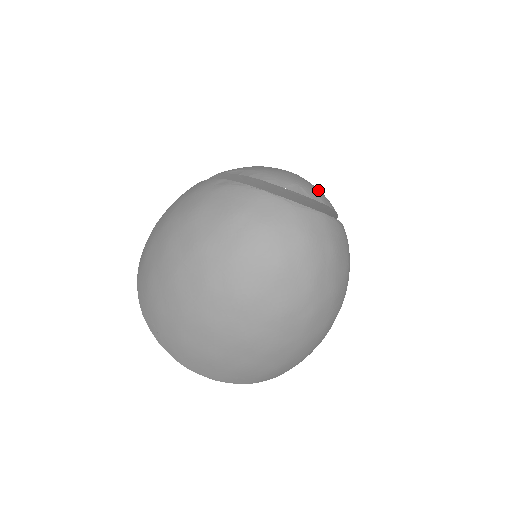
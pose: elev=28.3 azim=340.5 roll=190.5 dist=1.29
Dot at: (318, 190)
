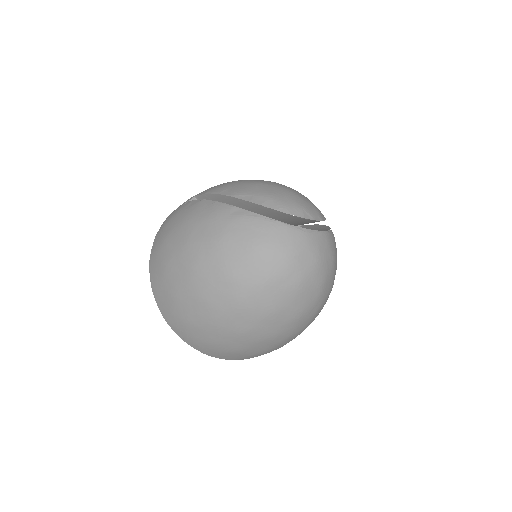
Dot at: (314, 206)
